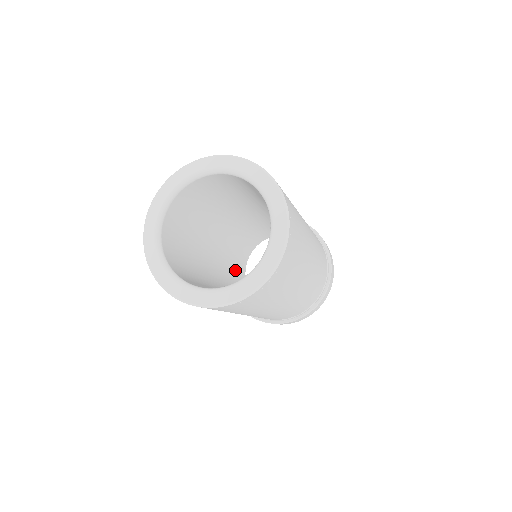
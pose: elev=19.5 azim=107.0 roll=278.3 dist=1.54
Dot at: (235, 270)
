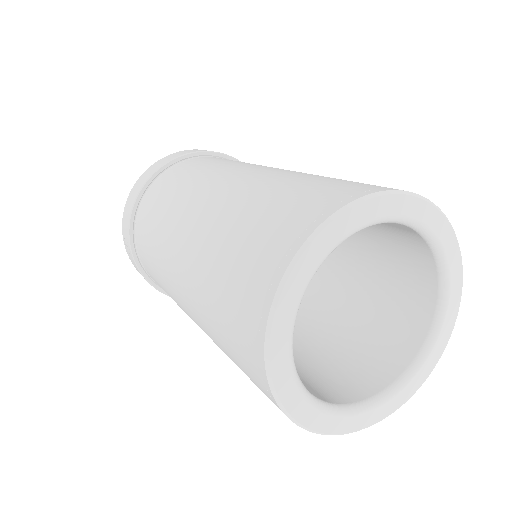
Dot at: occluded
